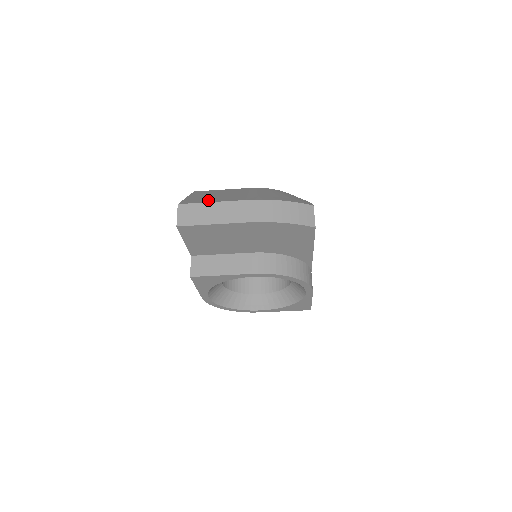
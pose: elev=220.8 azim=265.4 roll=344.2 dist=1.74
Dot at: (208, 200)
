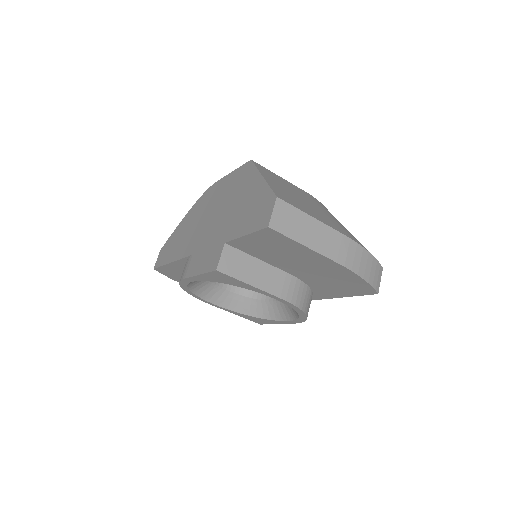
Dot at: (302, 207)
